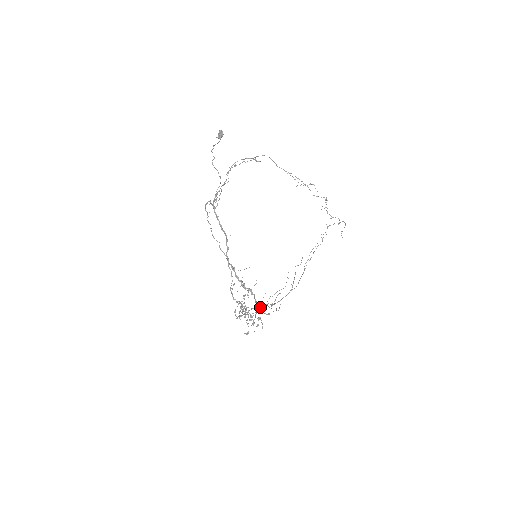
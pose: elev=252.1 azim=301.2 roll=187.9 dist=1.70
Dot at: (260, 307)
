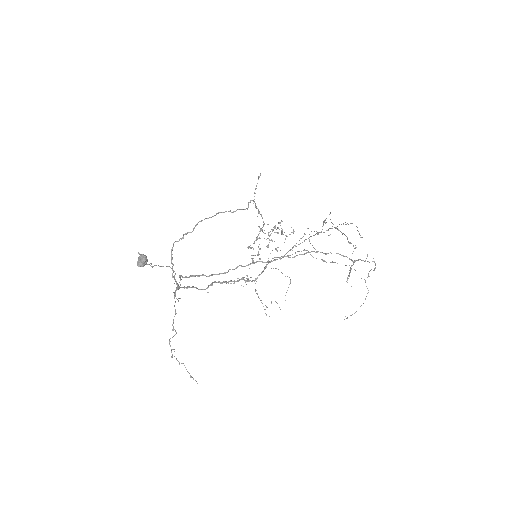
Dot at: (271, 260)
